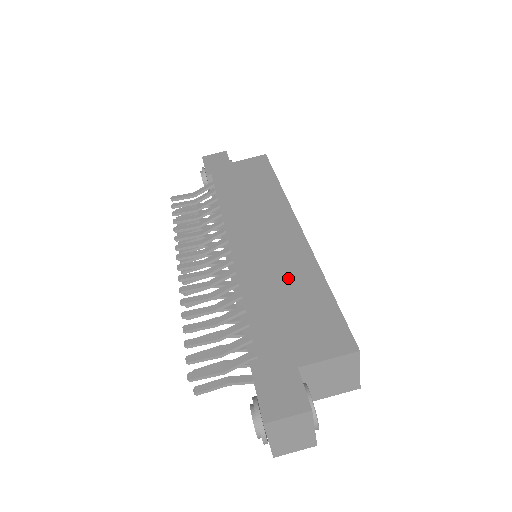
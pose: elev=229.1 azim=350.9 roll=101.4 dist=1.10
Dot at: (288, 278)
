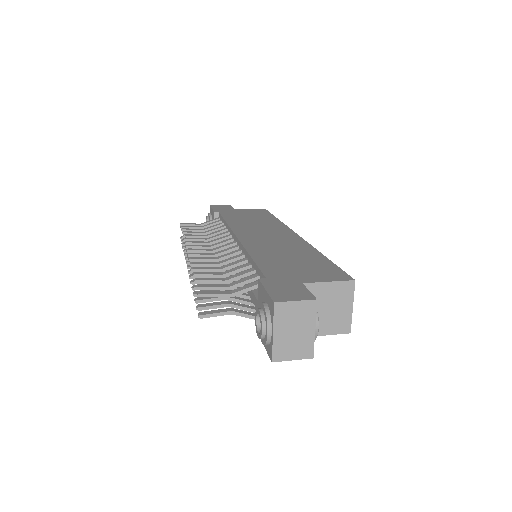
Dot at: (290, 251)
